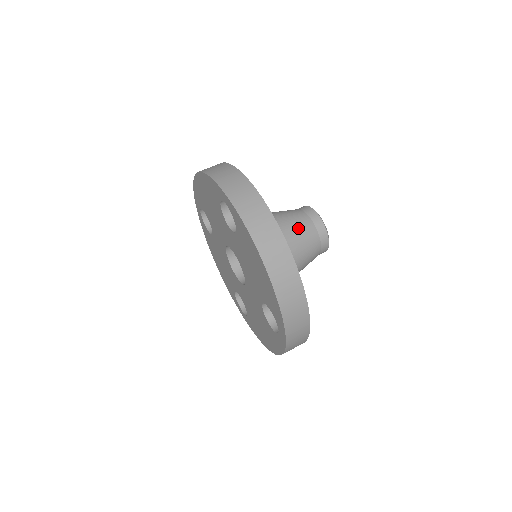
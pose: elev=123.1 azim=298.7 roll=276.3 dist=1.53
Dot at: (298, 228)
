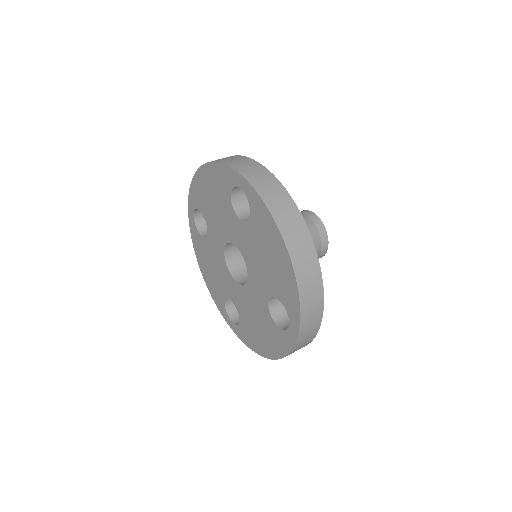
Dot at: occluded
